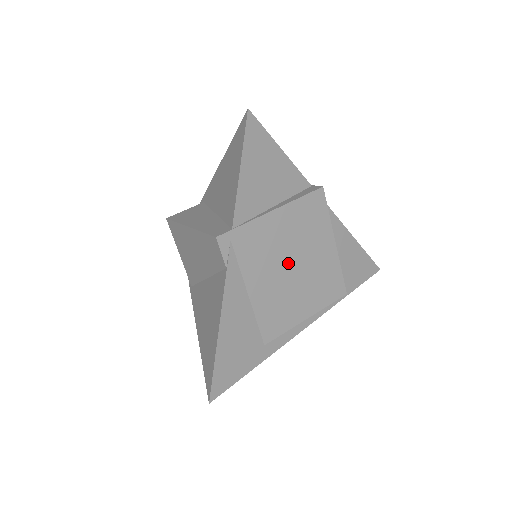
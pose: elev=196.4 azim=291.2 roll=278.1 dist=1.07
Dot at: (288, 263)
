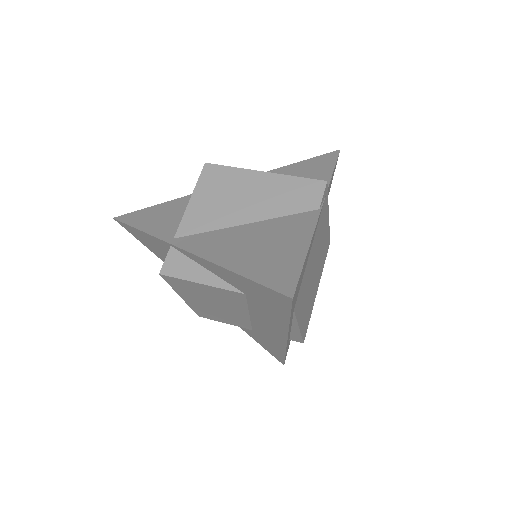
Dot at: (316, 263)
